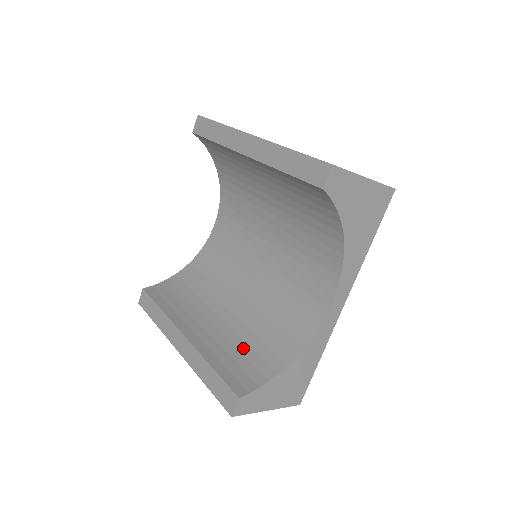
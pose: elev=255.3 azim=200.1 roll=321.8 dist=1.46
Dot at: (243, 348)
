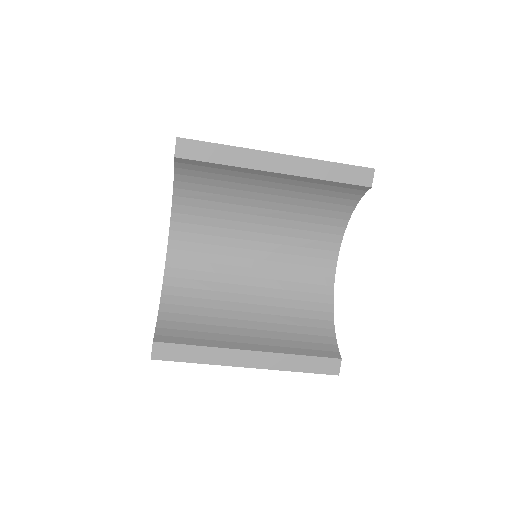
Dot at: (296, 330)
